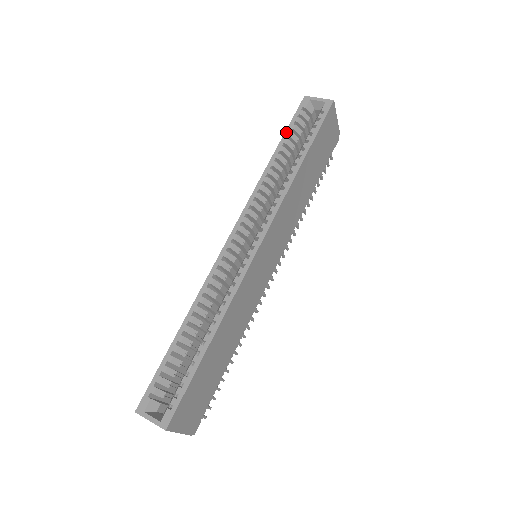
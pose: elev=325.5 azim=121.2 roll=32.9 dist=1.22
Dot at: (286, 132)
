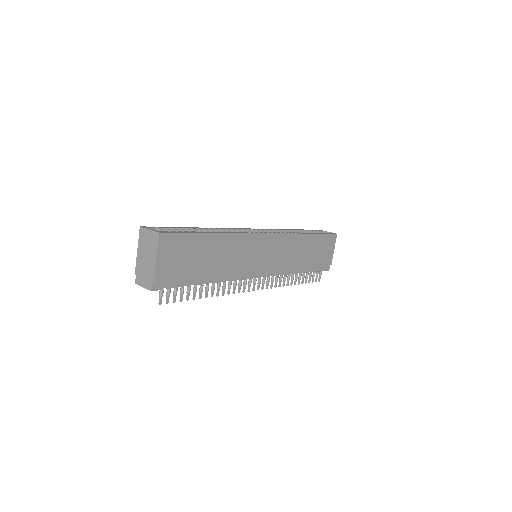
Dot at: (303, 229)
